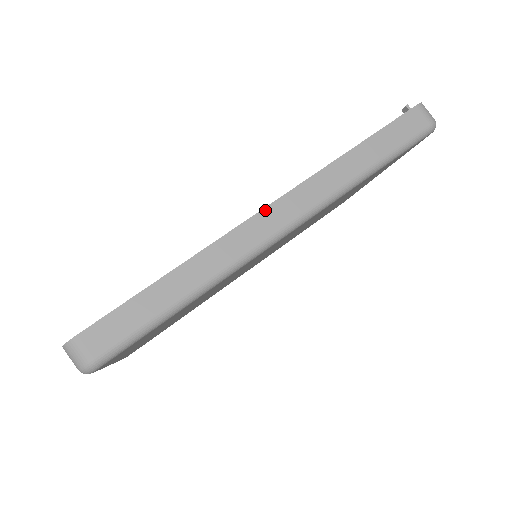
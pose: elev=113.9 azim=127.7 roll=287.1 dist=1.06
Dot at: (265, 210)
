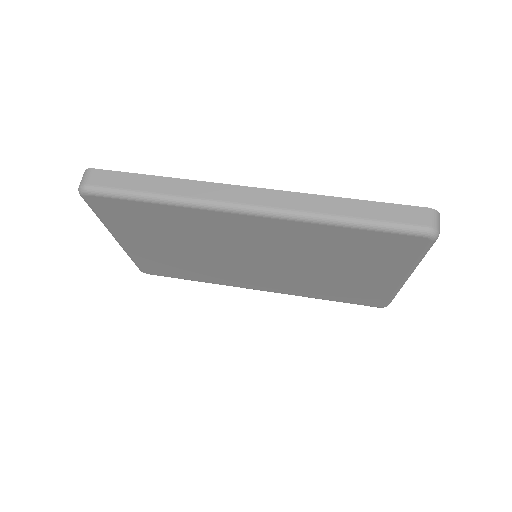
Dot at: (250, 188)
